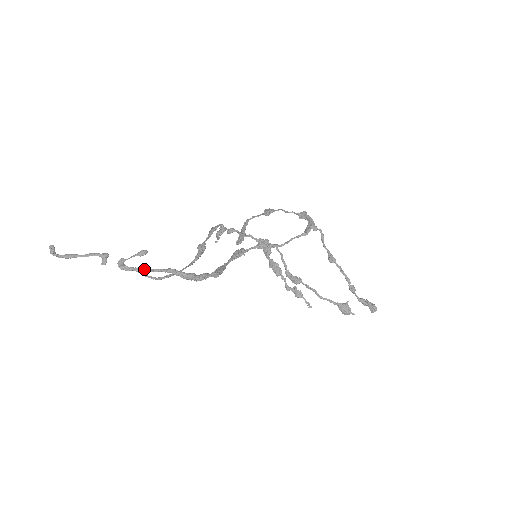
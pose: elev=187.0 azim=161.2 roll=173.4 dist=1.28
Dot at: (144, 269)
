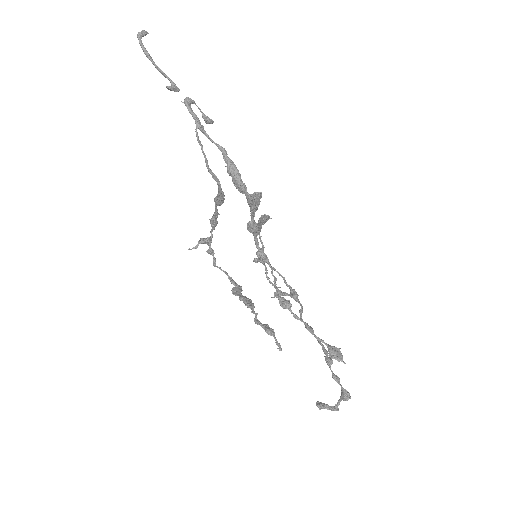
Dot at: (202, 125)
